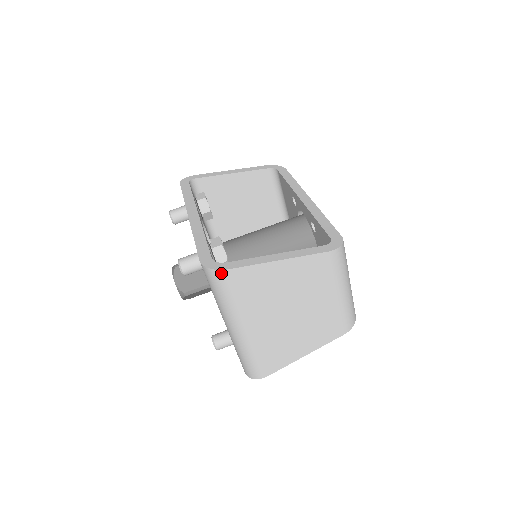
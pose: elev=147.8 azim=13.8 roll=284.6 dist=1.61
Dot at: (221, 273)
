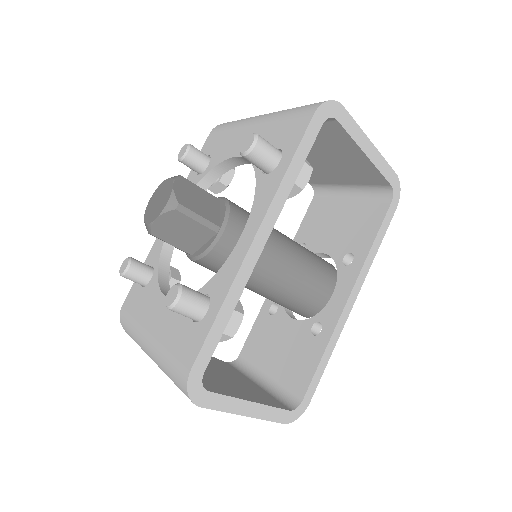
Dot at: (192, 401)
